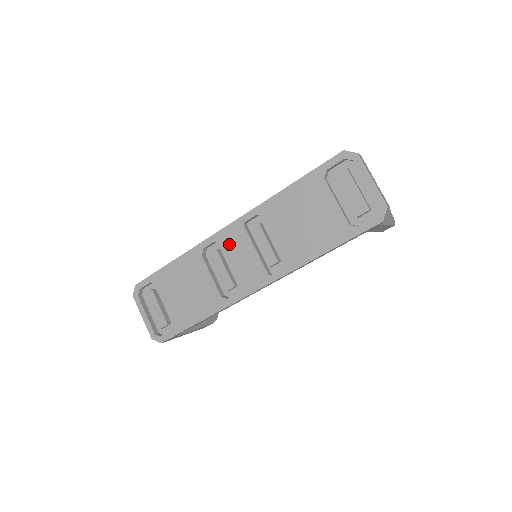
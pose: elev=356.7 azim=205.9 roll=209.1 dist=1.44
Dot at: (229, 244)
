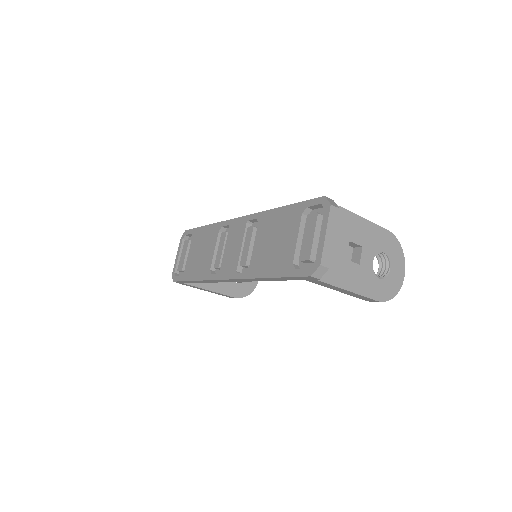
Dot at: (233, 232)
